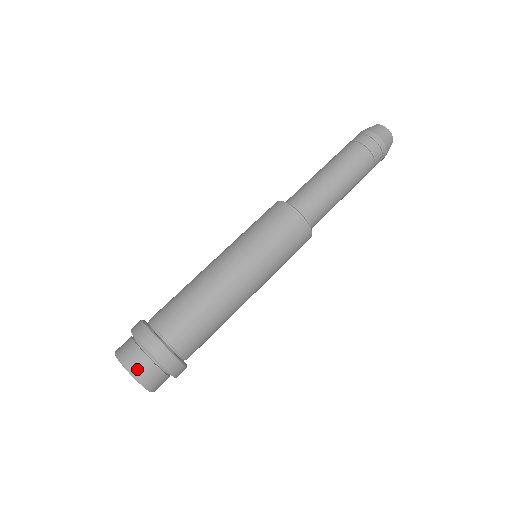
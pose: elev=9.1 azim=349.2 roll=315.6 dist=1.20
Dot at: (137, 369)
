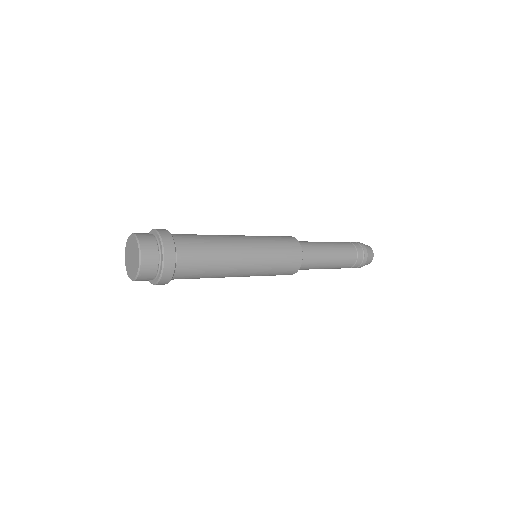
Dot at: (145, 243)
